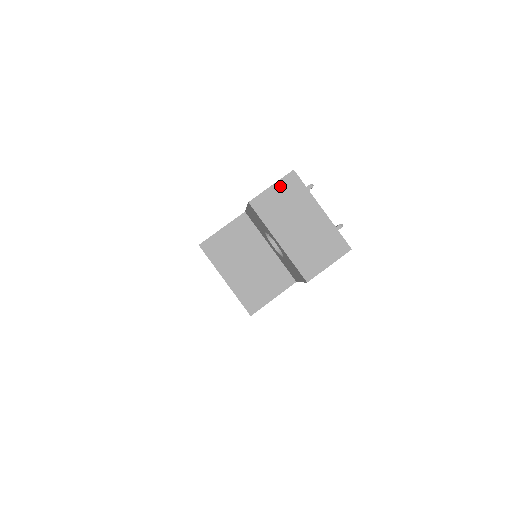
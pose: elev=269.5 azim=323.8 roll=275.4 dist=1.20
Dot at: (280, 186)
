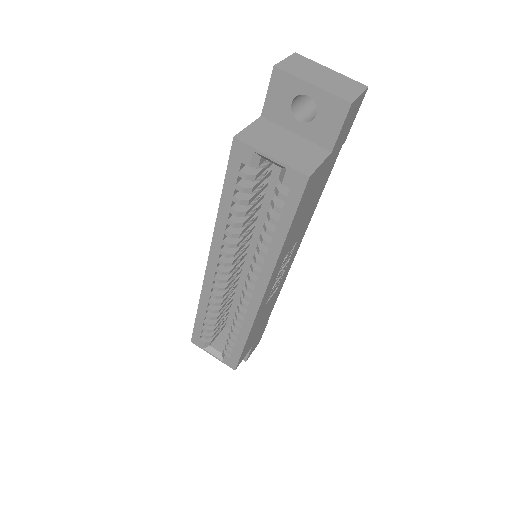
Dot at: (291, 59)
